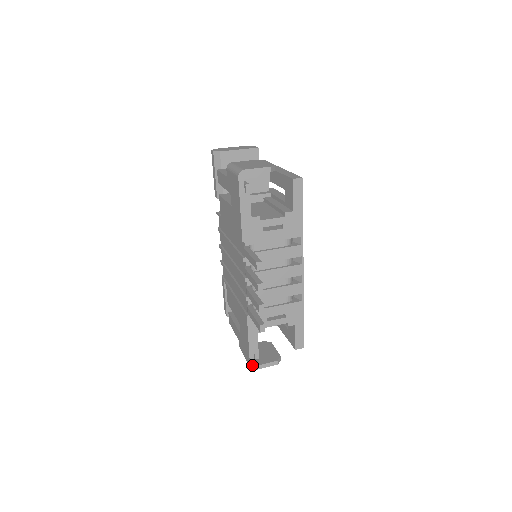
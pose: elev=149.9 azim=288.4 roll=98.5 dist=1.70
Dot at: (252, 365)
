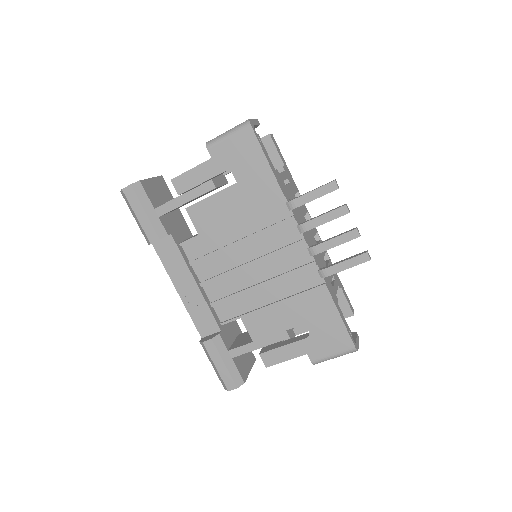
Dot at: (355, 345)
